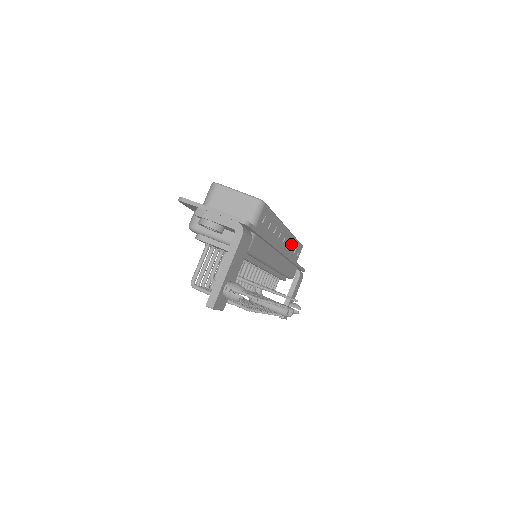
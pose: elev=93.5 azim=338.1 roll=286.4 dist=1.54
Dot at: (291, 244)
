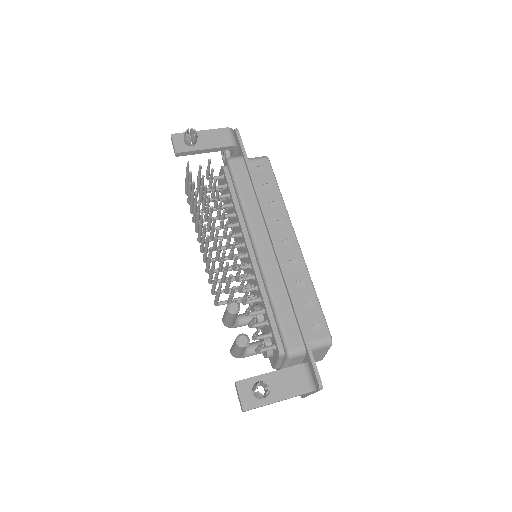
Dot at: (301, 279)
